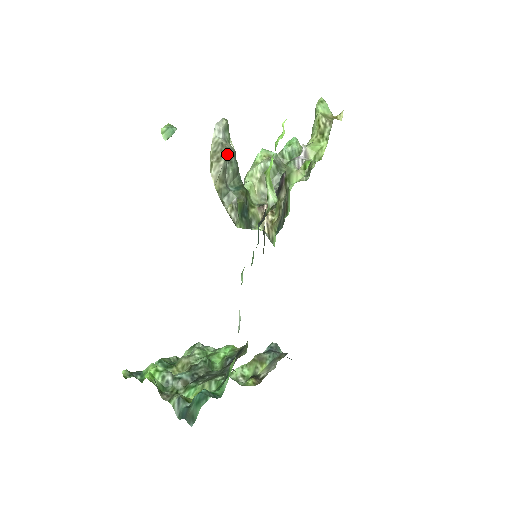
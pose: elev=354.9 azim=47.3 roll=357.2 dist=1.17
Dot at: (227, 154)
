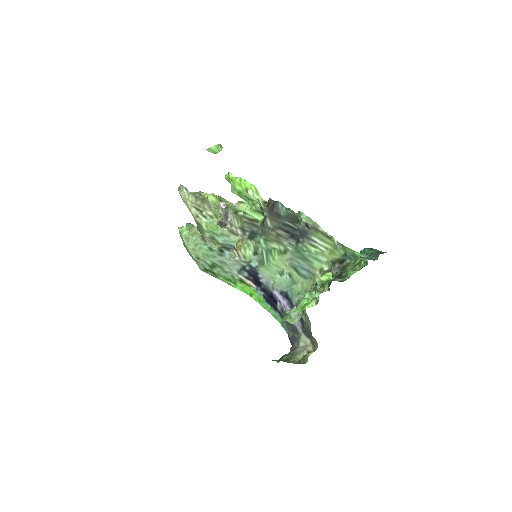
Dot at: (204, 198)
